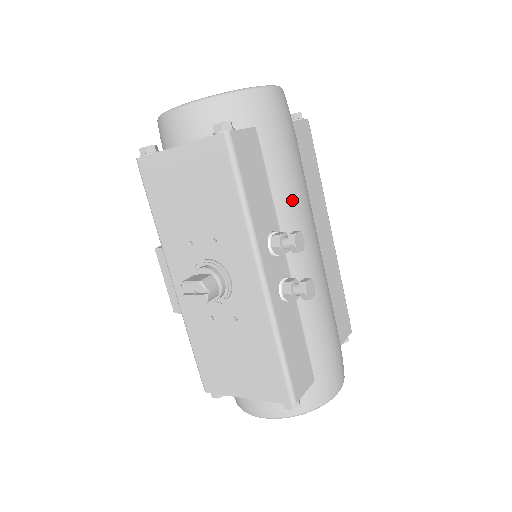
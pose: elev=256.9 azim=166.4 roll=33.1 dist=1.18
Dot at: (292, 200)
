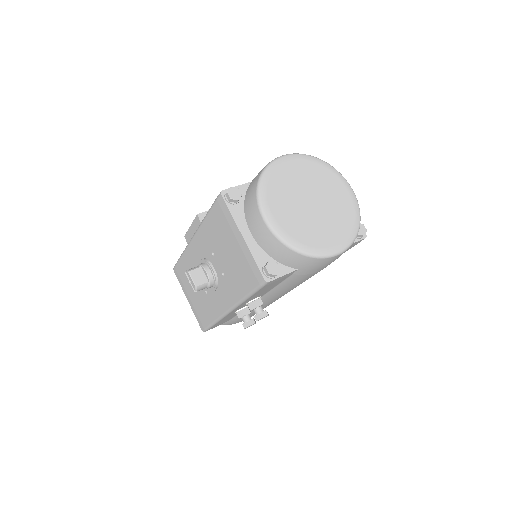
Dot at: (288, 289)
